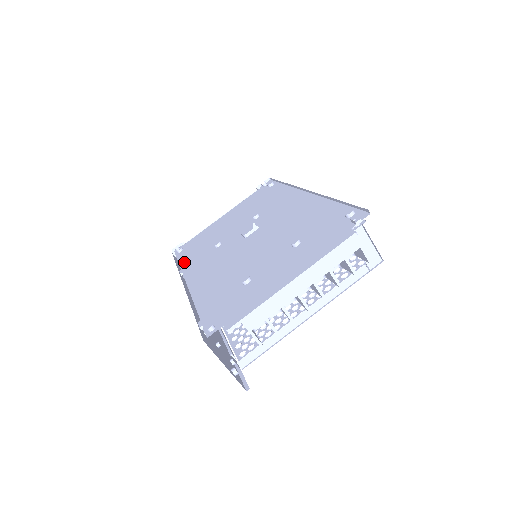
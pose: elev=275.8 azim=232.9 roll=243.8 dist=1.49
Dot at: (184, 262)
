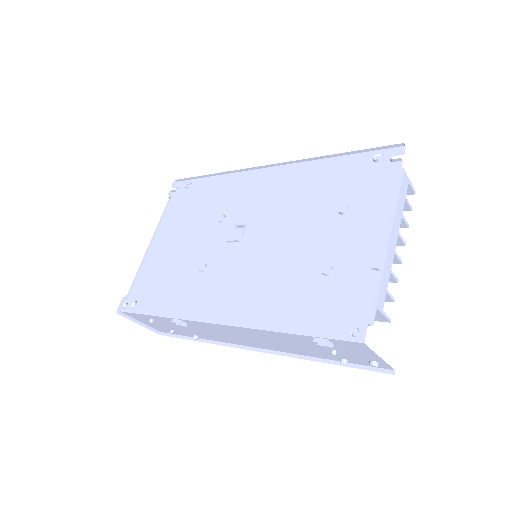
Dot at: (167, 310)
